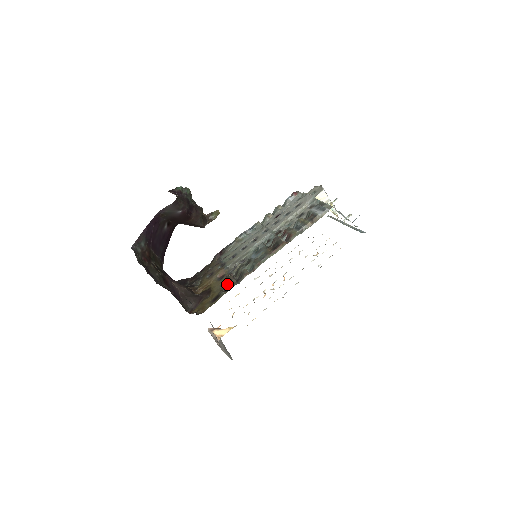
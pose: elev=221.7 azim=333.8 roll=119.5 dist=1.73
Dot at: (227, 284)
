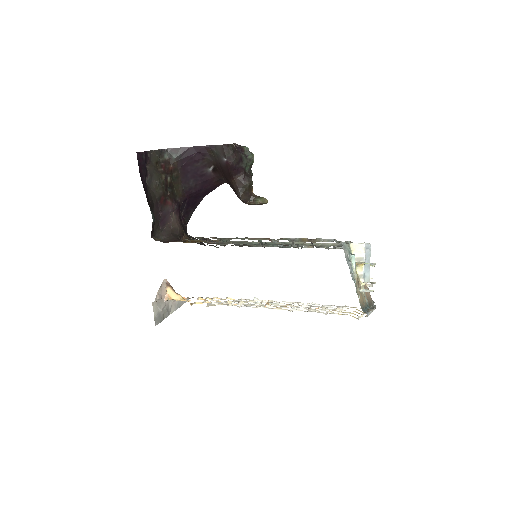
Dot at: occluded
